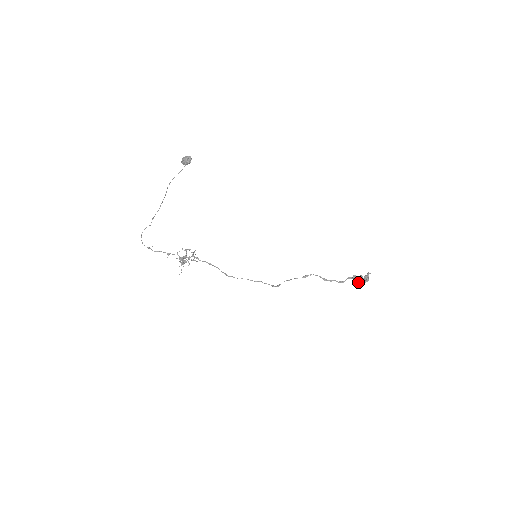
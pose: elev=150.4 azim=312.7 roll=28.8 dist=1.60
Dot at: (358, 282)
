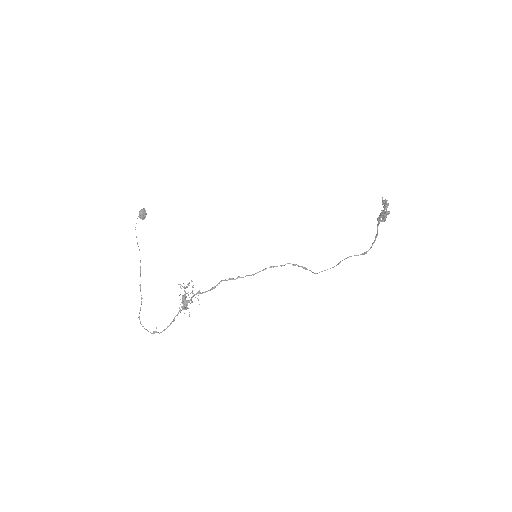
Dot at: (384, 214)
